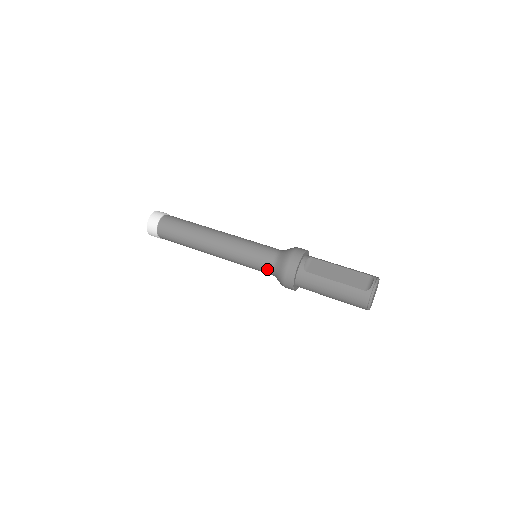
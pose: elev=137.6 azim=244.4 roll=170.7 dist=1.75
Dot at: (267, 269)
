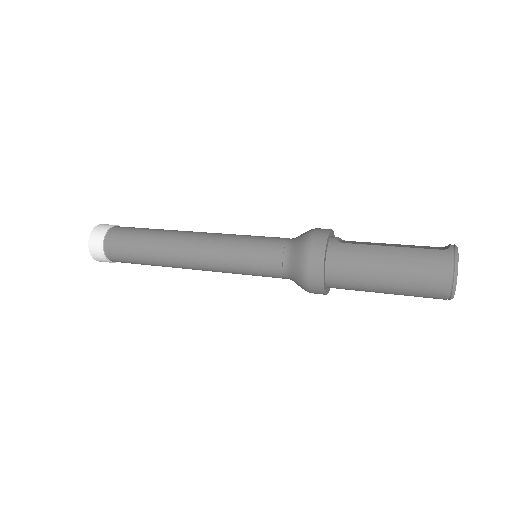
Dot at: (277, 256)
